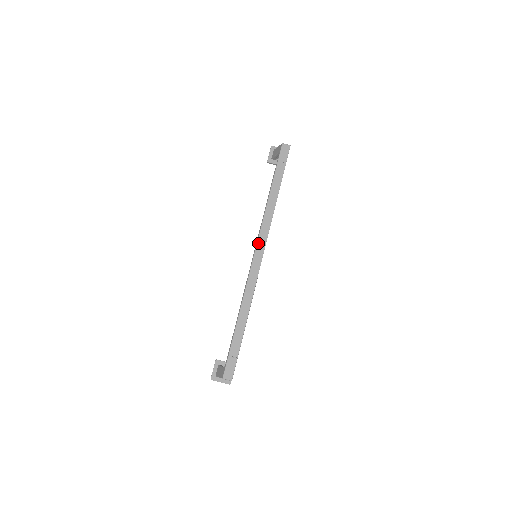
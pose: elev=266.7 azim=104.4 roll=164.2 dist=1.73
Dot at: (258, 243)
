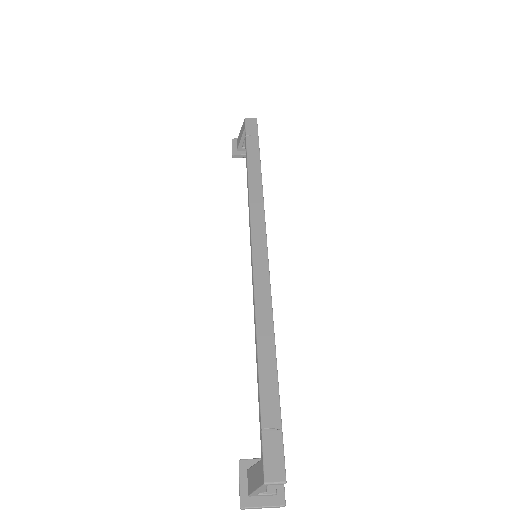
Dot at: (253, 232)
